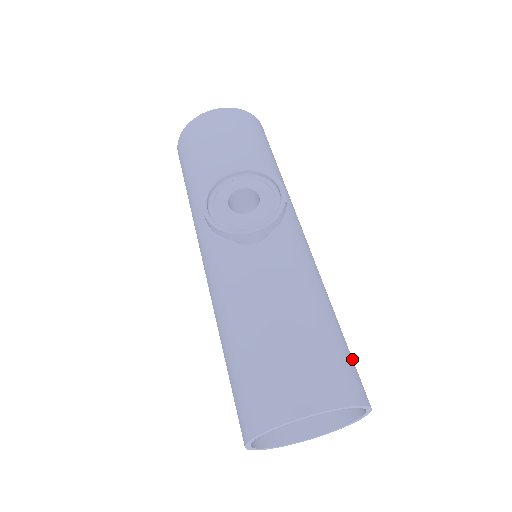
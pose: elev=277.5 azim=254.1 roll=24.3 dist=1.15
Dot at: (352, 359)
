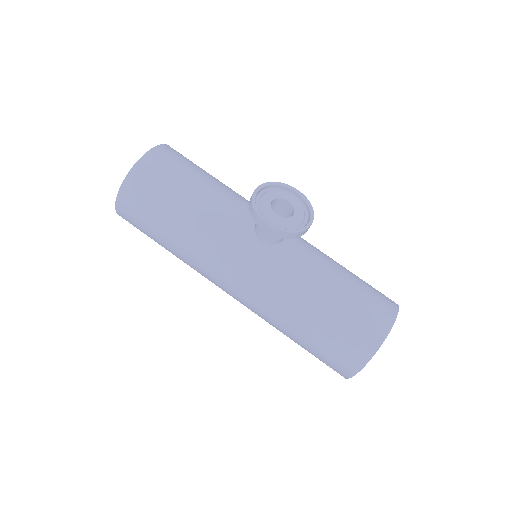
Dot at: occluded
